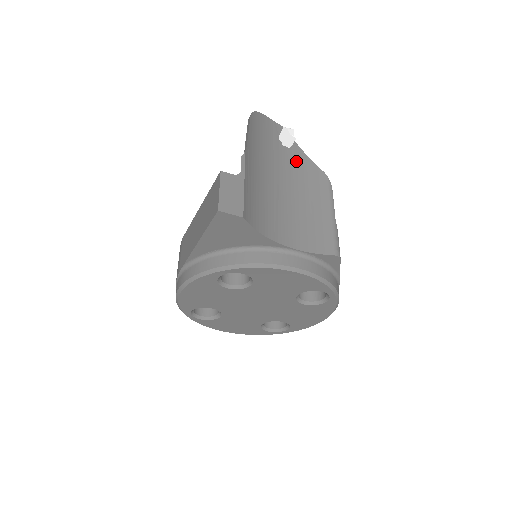
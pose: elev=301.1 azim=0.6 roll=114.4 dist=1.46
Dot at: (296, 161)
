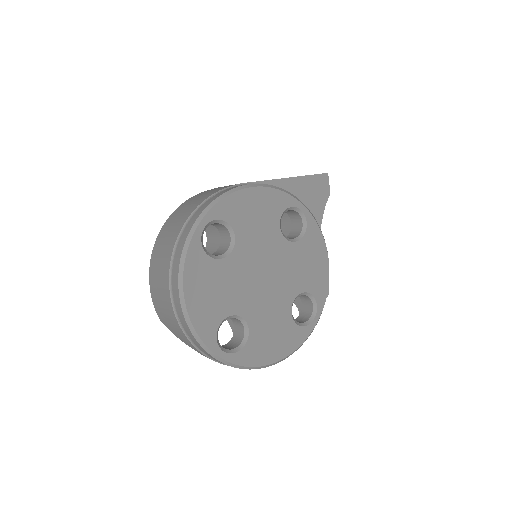
Dot at: occluded
